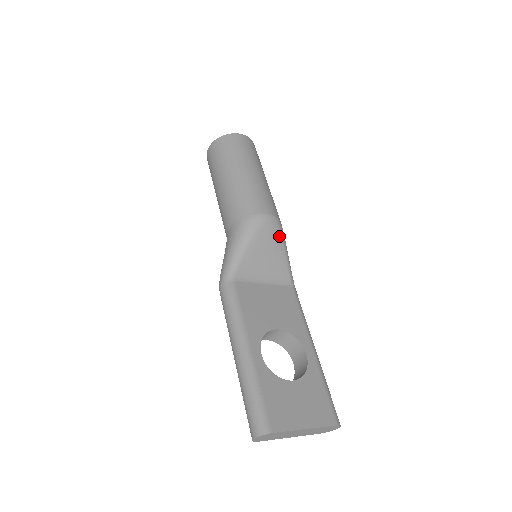
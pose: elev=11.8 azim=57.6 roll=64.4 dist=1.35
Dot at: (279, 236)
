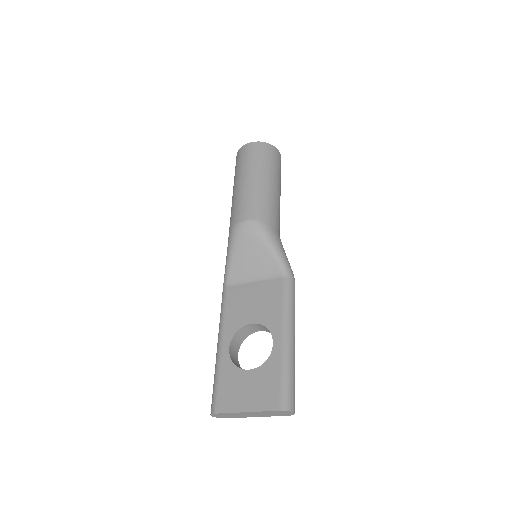
Dot at: (259, 236)
